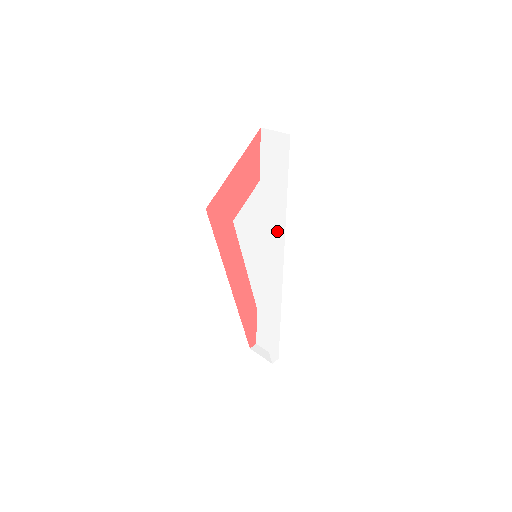
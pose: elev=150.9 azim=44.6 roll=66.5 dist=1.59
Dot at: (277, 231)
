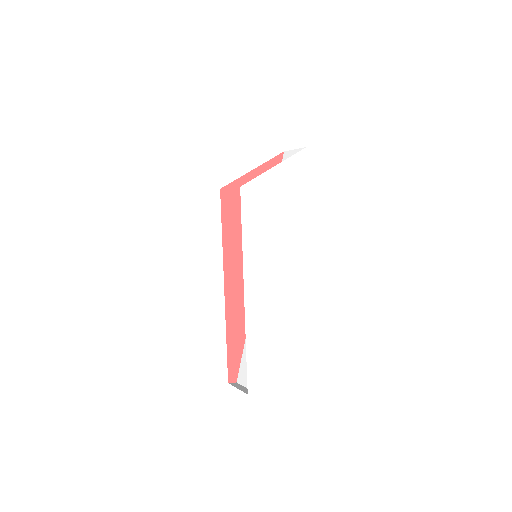
Dot at: (280, 230)
